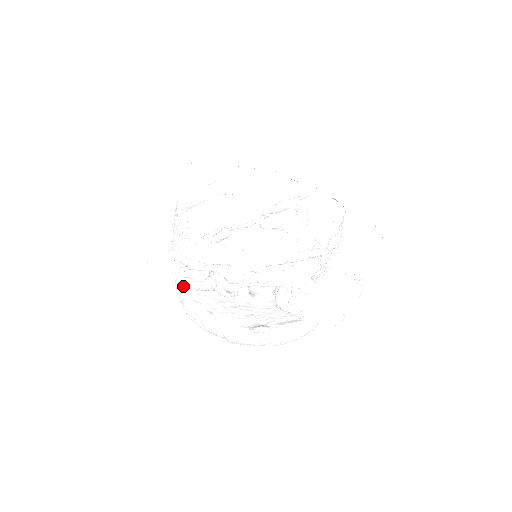
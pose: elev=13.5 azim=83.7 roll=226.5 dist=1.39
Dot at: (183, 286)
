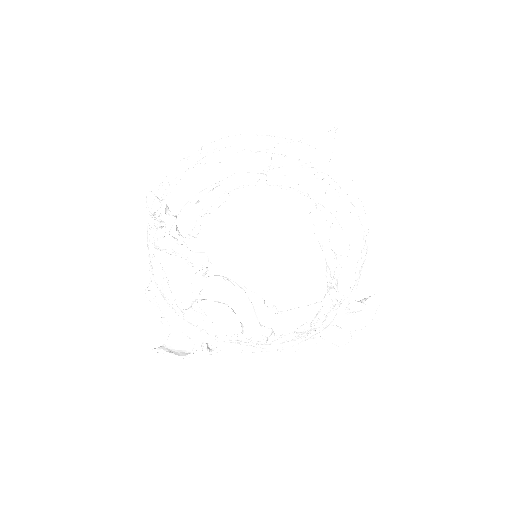
Dot at: (173, 287)
